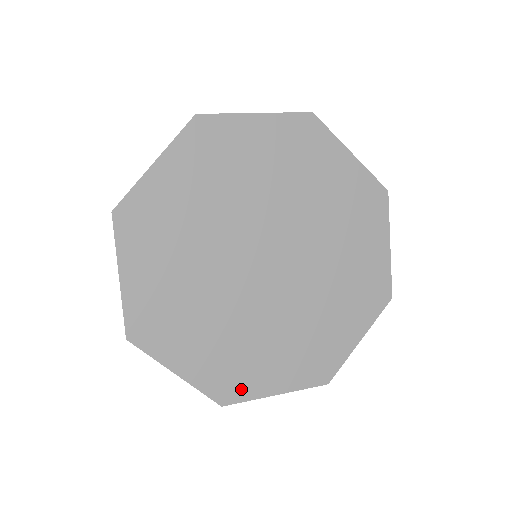
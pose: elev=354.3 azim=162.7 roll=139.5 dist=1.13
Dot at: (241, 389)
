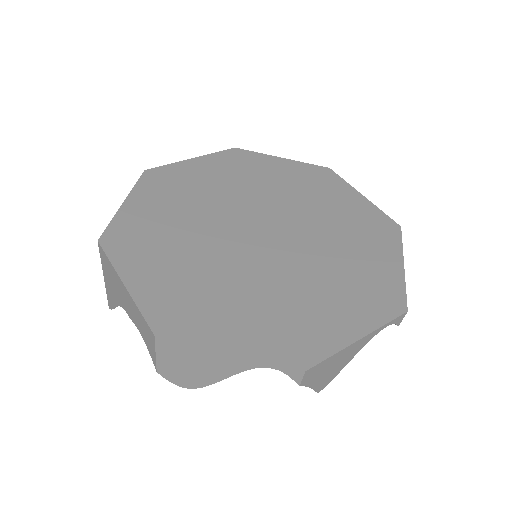
Dot at: (315, 346)
